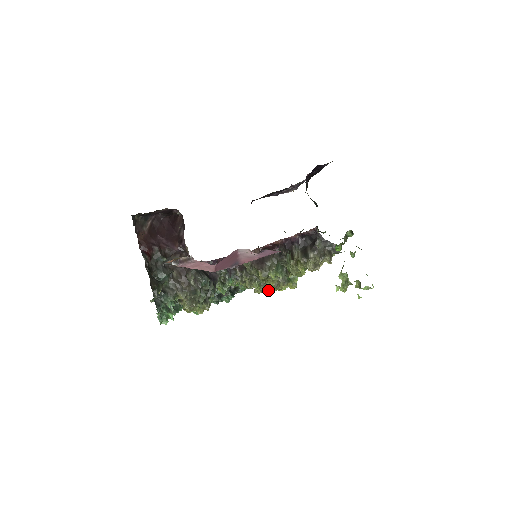
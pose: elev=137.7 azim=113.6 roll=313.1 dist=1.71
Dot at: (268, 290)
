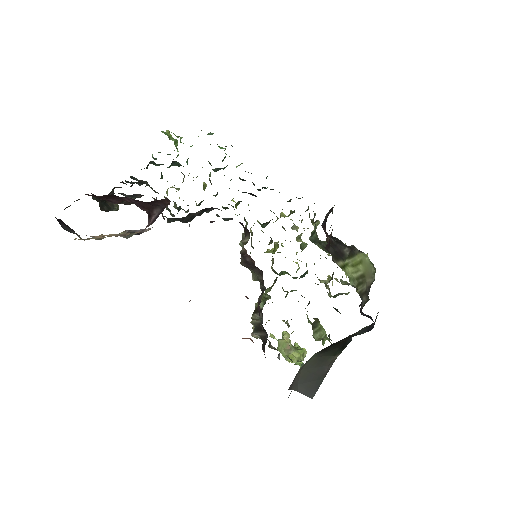
Dot at: occluded
